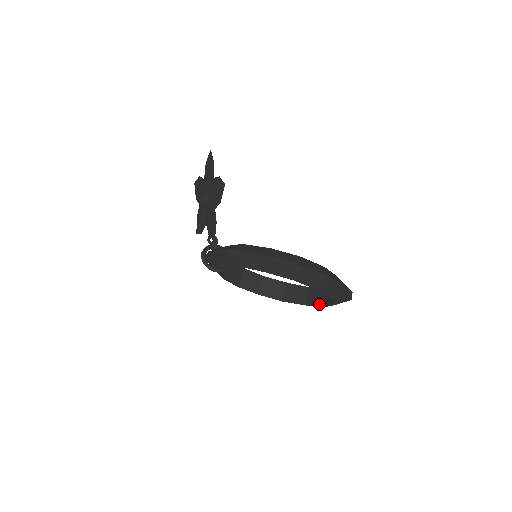
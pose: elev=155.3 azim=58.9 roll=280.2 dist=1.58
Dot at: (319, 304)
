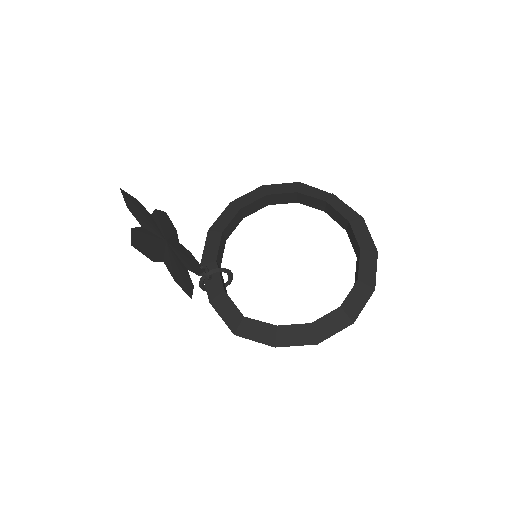
Dot at: (341, 226)
